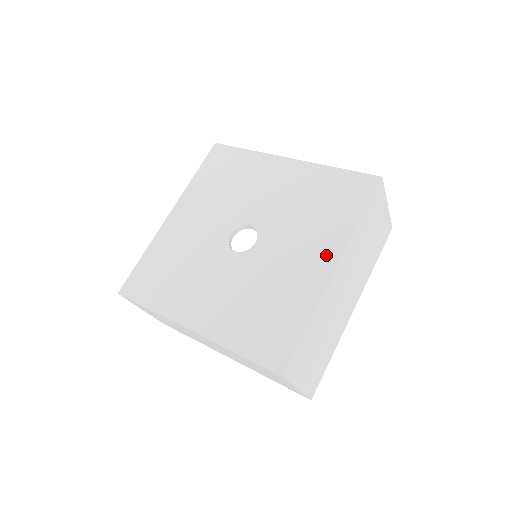
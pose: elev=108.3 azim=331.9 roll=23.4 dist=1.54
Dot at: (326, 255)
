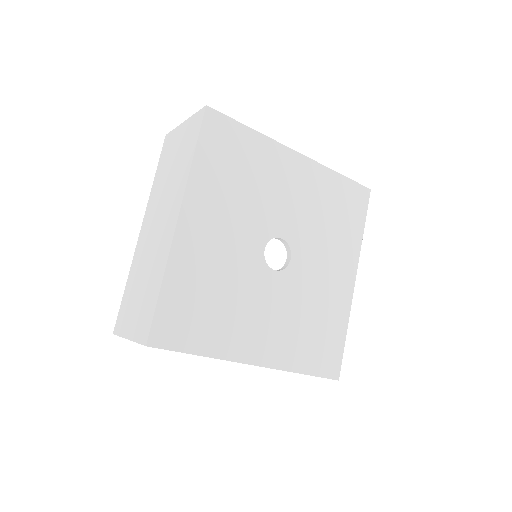
Dot at: (347, 268)
